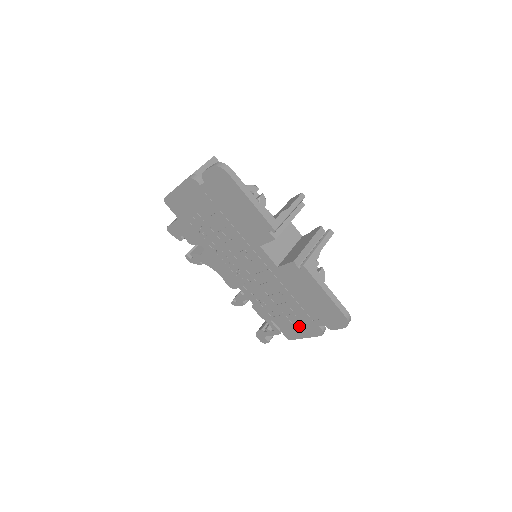
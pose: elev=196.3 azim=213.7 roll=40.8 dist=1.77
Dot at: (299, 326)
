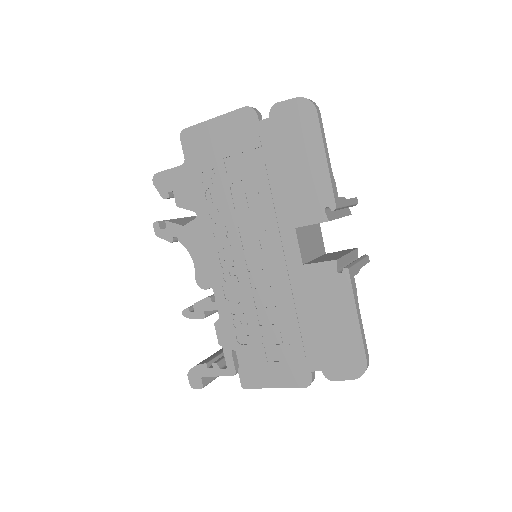
Dot at: (276, 366)
